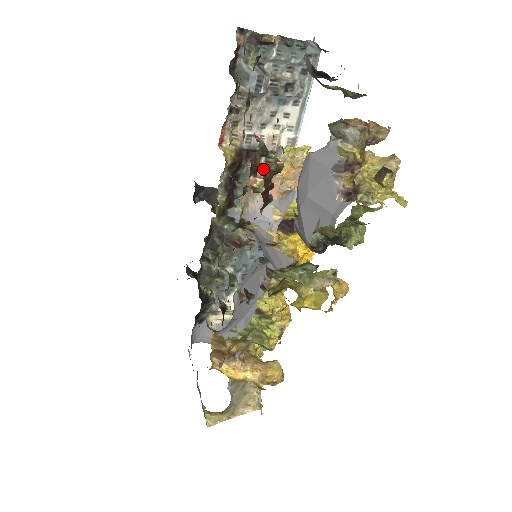
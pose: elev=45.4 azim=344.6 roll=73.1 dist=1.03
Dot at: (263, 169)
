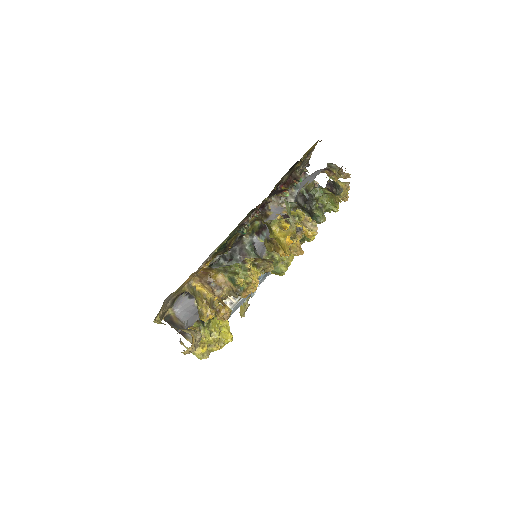
Dot at: occluded
